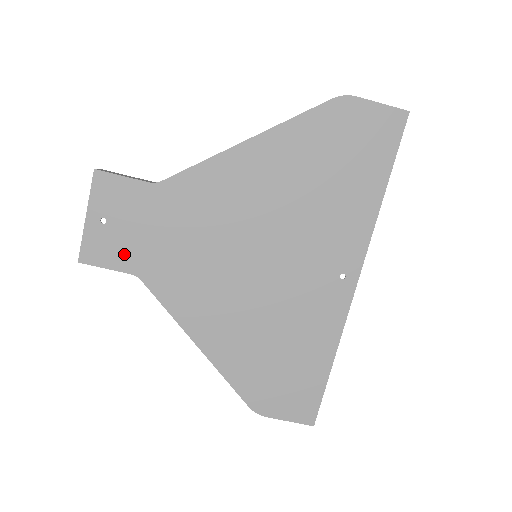
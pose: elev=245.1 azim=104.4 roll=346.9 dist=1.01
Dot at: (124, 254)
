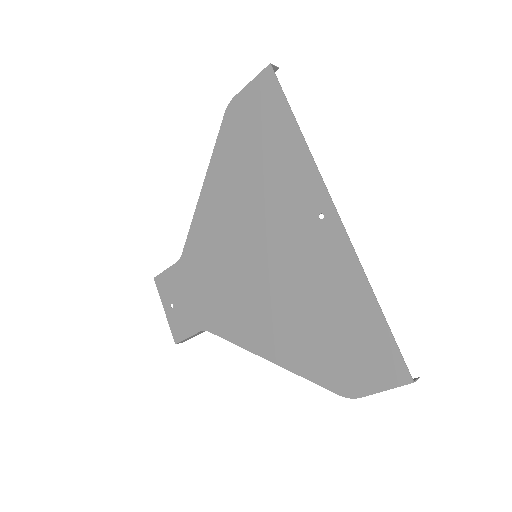
Dot at: (191, 320)
